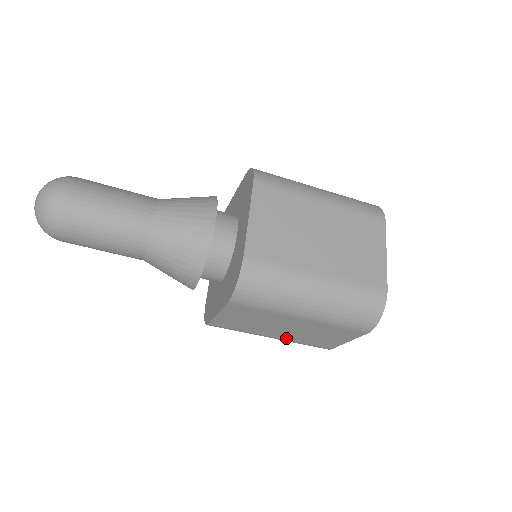
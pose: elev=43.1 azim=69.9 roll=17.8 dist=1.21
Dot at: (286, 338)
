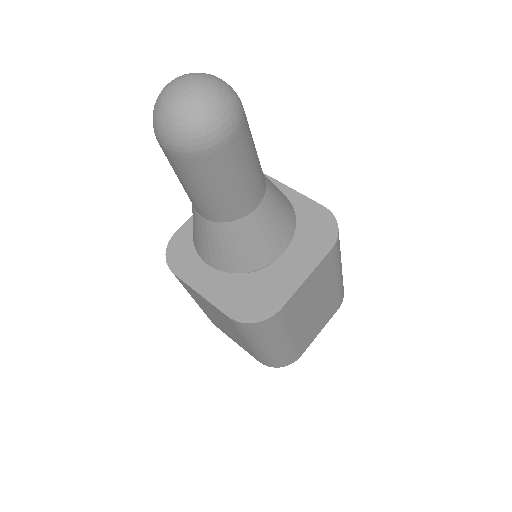
Dot at: (204, 310)
